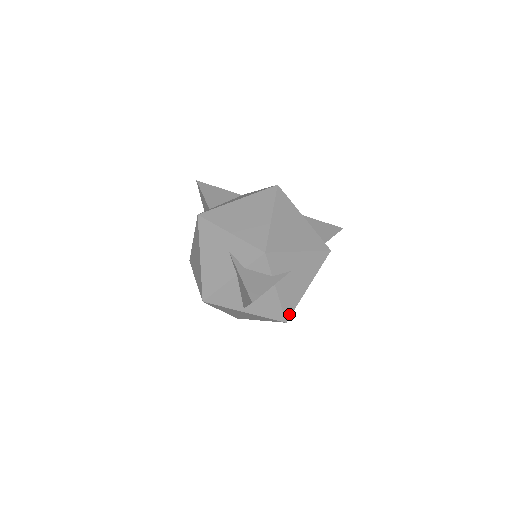
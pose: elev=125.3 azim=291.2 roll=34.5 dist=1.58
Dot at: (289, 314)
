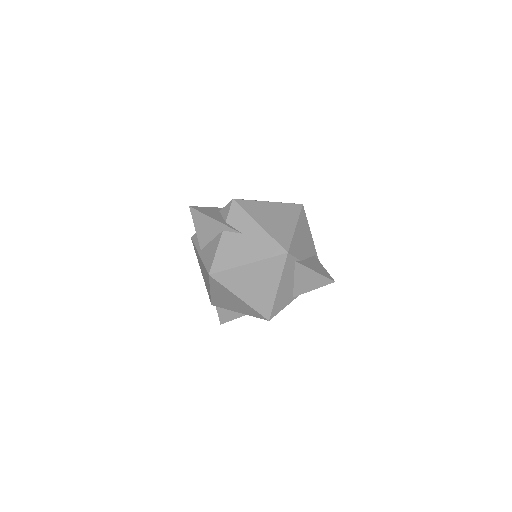
Dot at: (216, 270)
